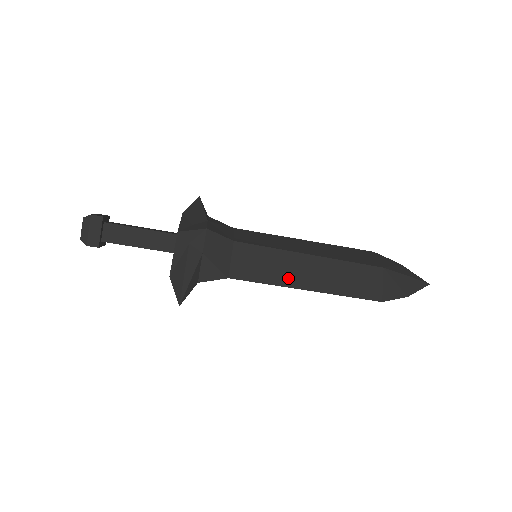
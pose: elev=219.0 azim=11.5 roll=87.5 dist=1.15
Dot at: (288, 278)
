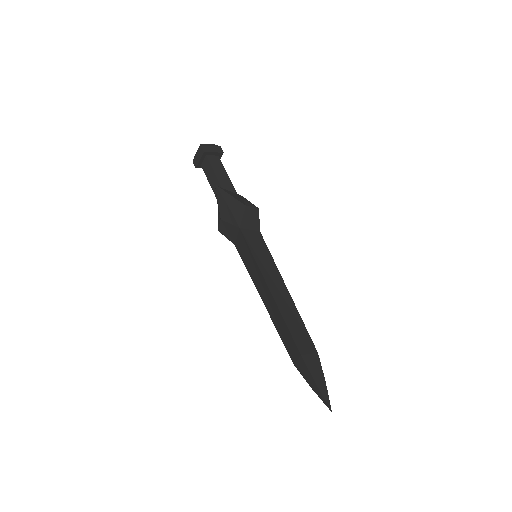
Dot at: (266, 272)
